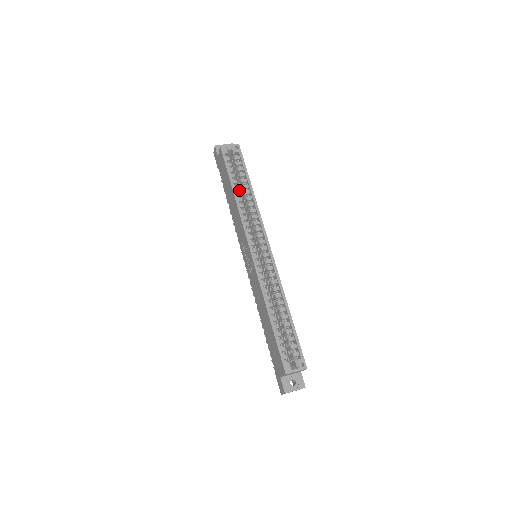
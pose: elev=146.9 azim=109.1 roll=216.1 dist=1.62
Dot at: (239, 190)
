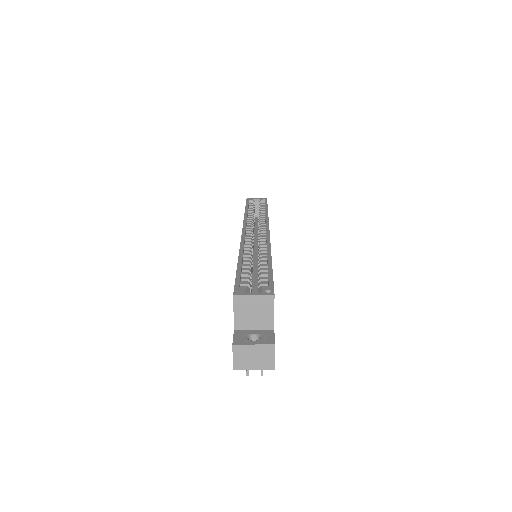
Dot at: occluded
